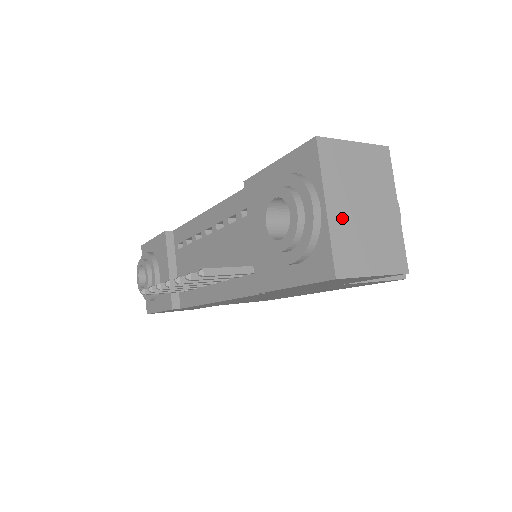
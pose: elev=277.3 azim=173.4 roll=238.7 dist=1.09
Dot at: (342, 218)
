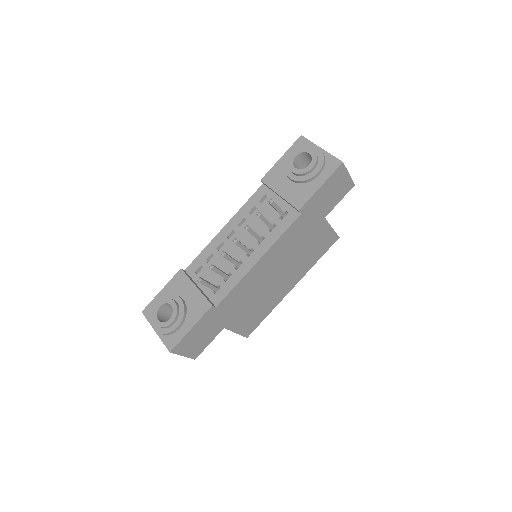
Dot at: occluded
